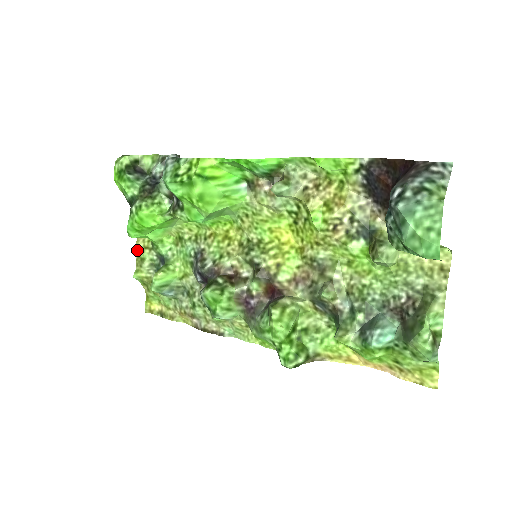
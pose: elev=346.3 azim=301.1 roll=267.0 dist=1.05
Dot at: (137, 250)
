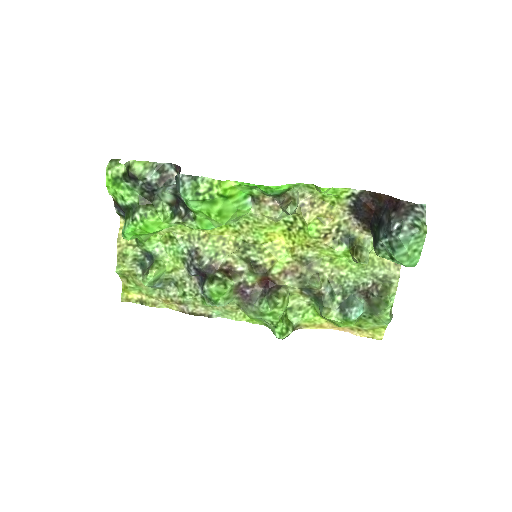
Dot at: (118, 247)
